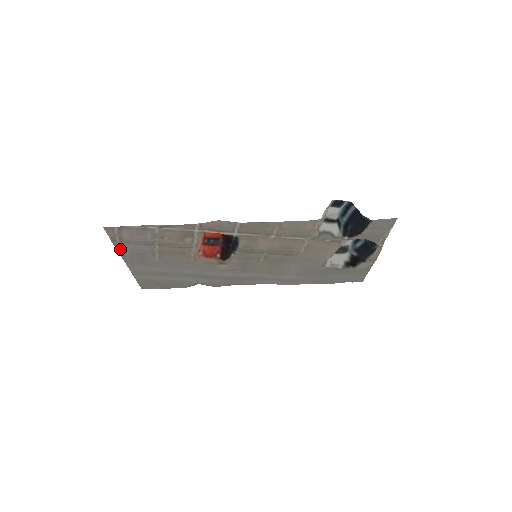
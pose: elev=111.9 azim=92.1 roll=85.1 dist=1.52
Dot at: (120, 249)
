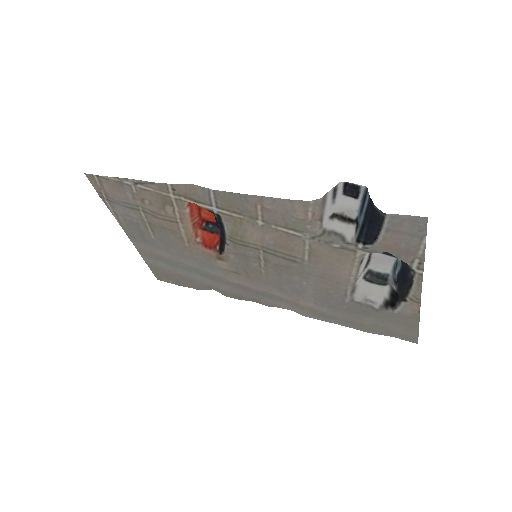
Dot at: (113, 212)
